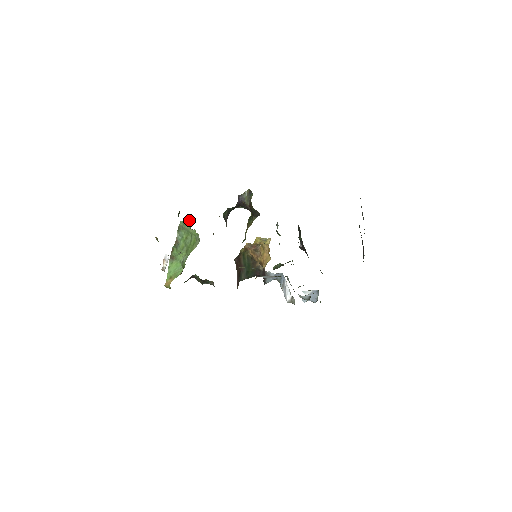
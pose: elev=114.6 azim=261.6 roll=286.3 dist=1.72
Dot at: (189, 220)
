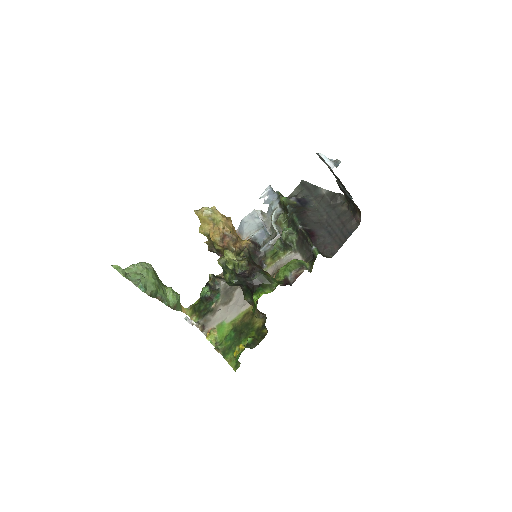
Dot at: (123, 270)
